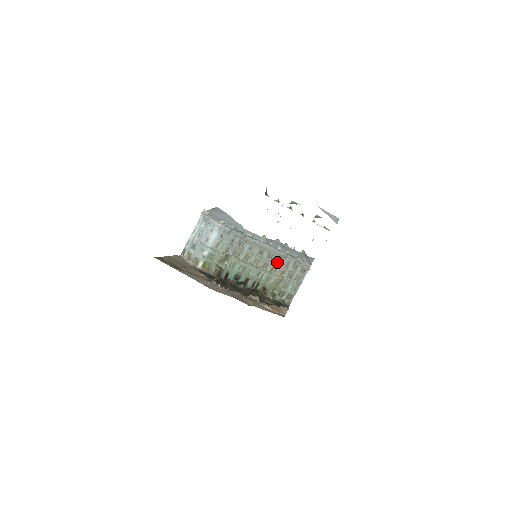
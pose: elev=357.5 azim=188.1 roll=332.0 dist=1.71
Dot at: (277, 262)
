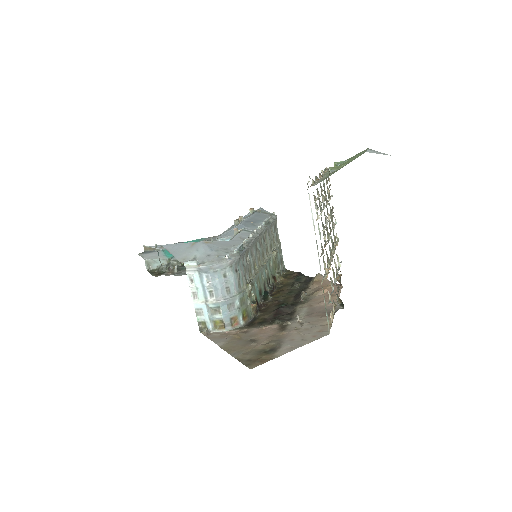
Dot at: (265, 242)
